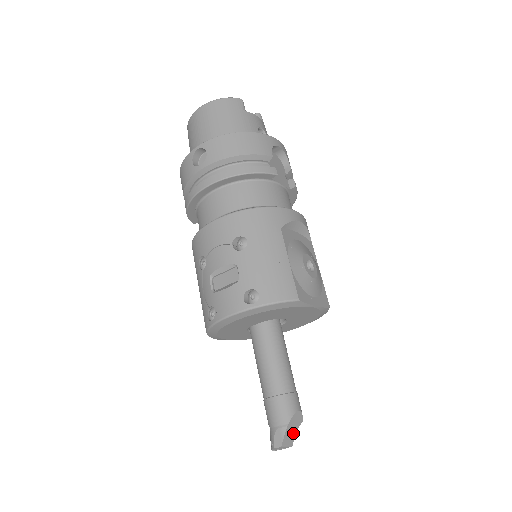
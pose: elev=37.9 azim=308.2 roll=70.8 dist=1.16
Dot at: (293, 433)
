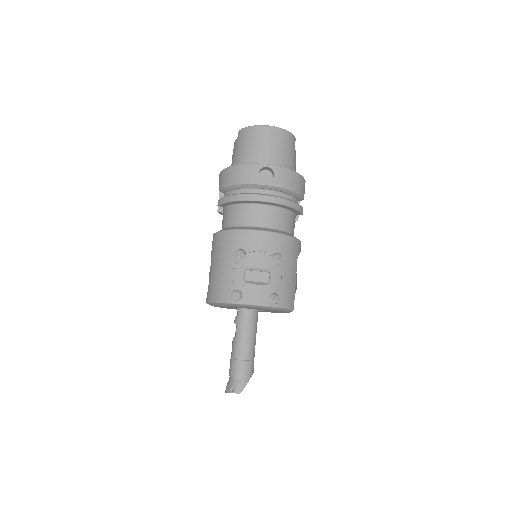
Dot at: occluded
